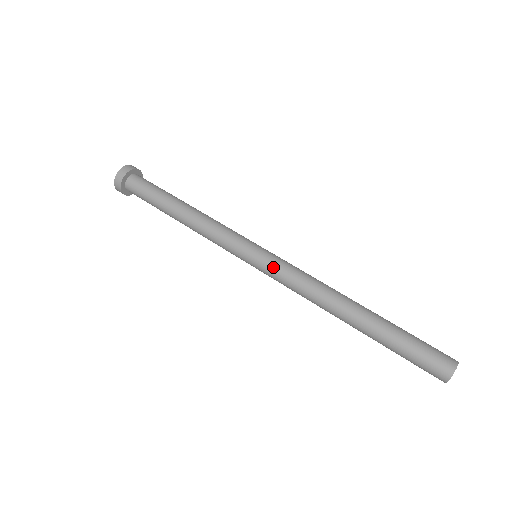
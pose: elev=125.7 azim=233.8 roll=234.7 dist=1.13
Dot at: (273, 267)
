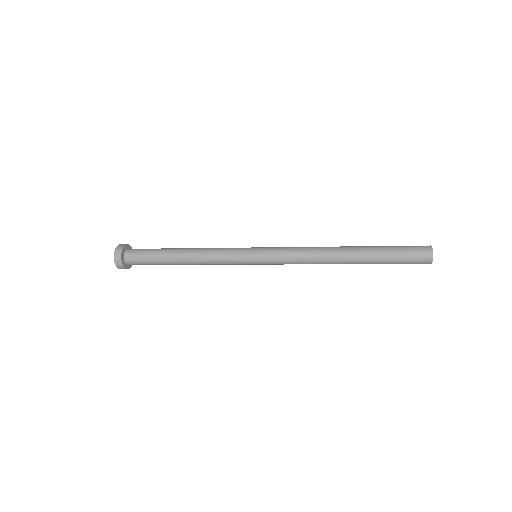
Dot at: (276, 247)
